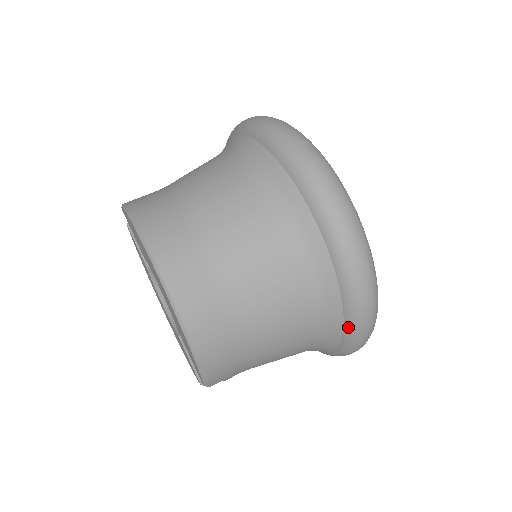
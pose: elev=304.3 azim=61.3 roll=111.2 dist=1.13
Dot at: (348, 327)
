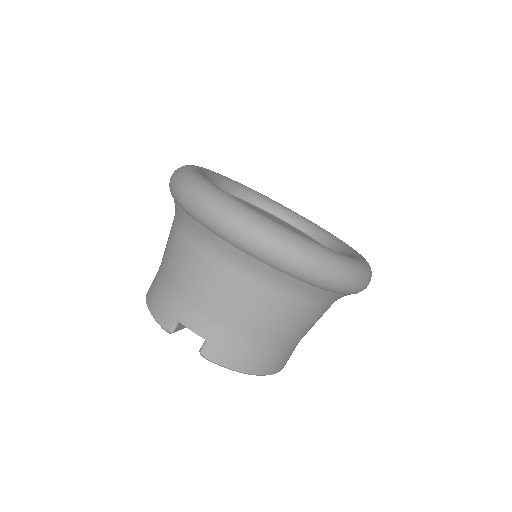
Dot at: occluded
